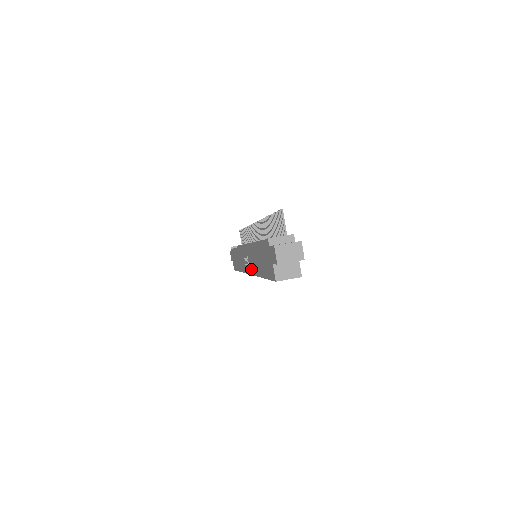
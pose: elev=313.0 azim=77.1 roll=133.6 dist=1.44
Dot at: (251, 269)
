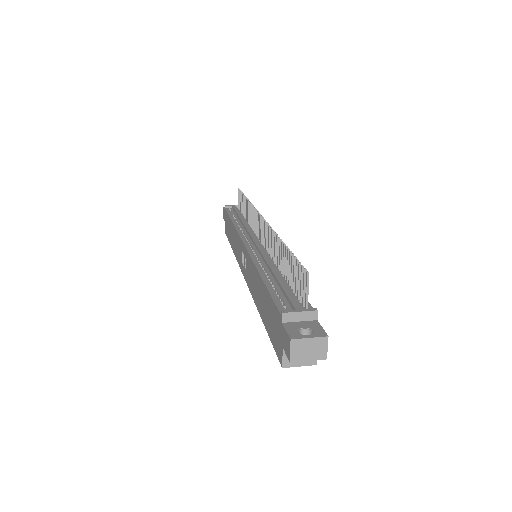
Dot at: (248, 281)
